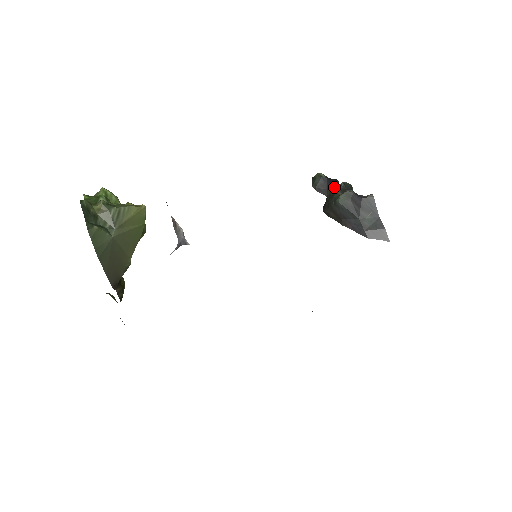
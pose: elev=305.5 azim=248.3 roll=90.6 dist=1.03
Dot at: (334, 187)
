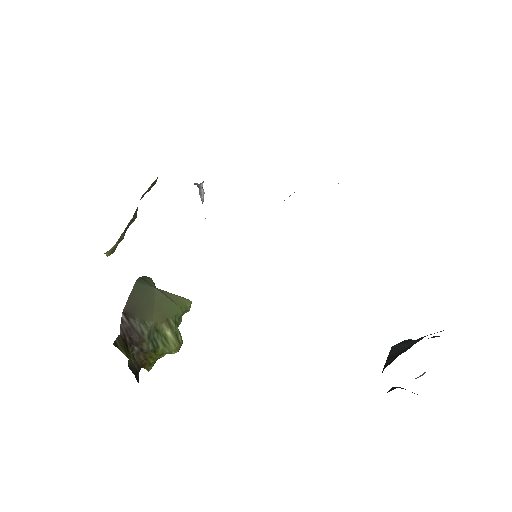
Dot at: occluded
